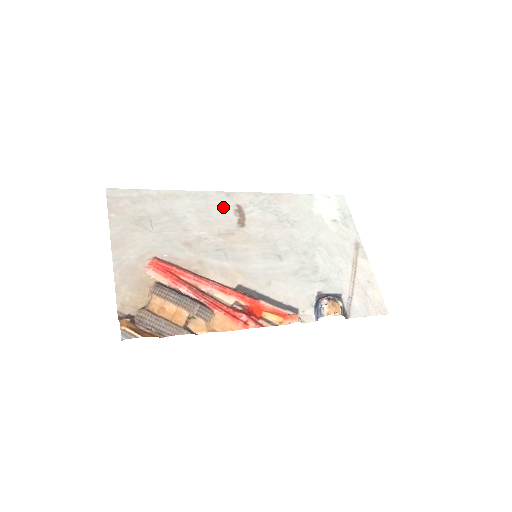
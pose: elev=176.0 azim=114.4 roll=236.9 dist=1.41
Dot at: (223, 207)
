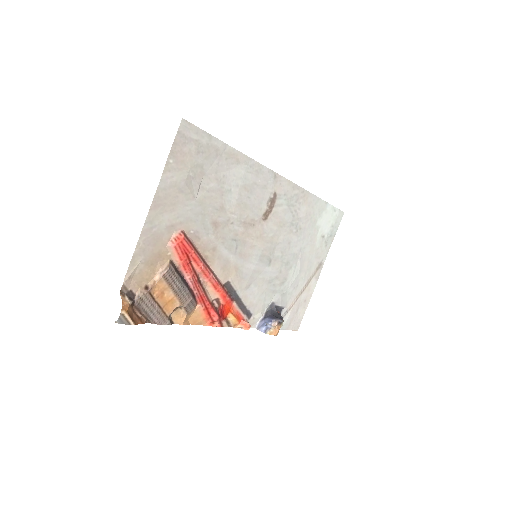
Dot at: (264, 191)
